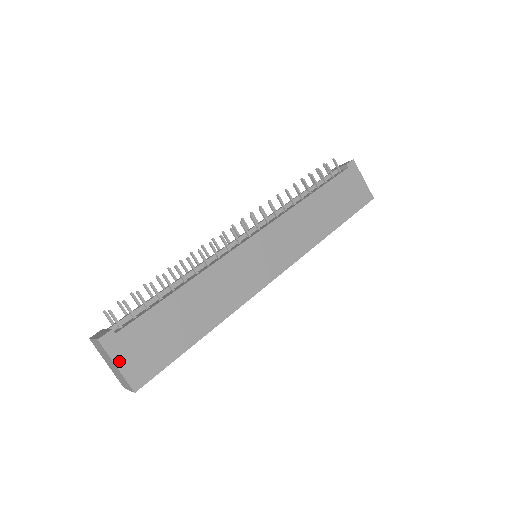
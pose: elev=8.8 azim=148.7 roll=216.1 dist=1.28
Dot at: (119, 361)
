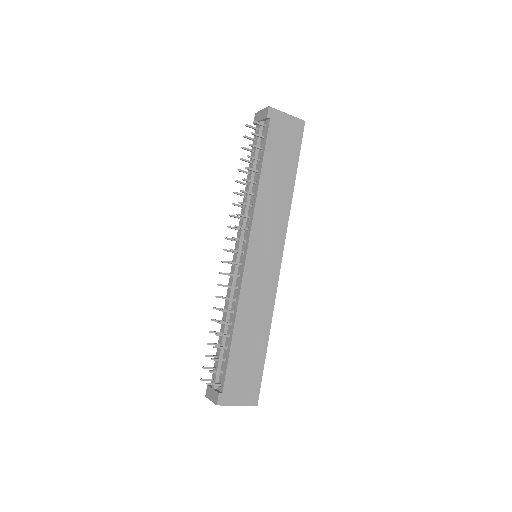
Dot at: (236, 402)
